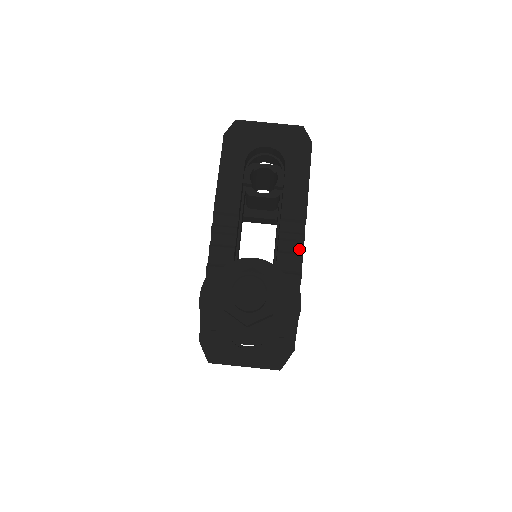
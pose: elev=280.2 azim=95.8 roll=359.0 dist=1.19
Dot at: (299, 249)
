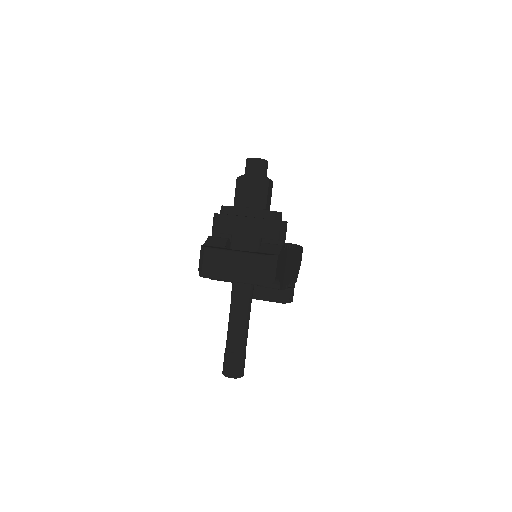
Dot at: occluded
